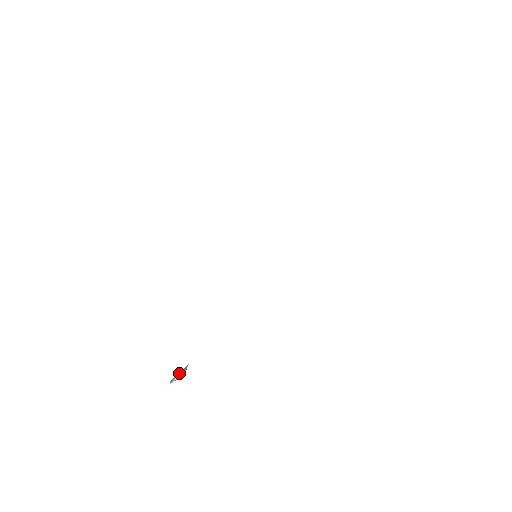
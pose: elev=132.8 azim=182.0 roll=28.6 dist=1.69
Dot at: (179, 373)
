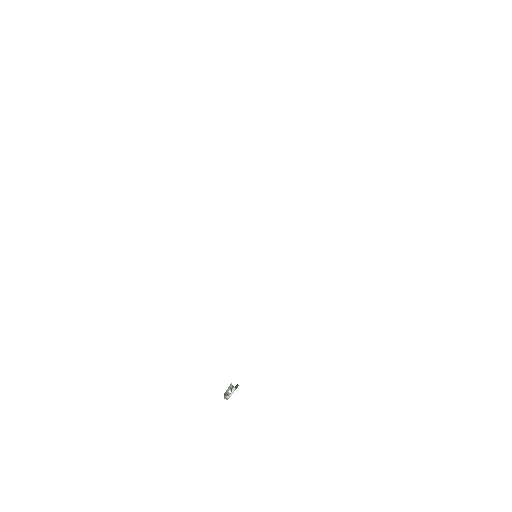
Dot at: (224, 394)
